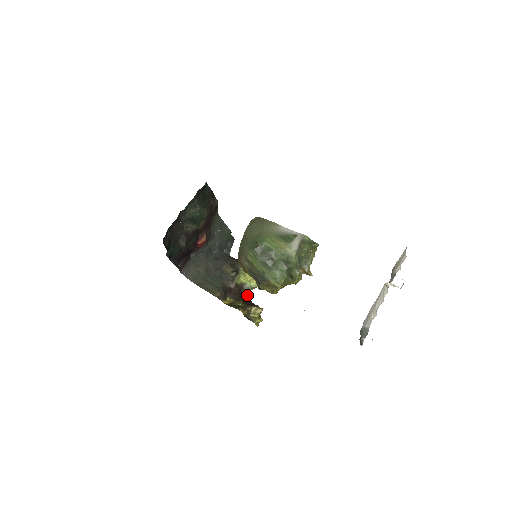
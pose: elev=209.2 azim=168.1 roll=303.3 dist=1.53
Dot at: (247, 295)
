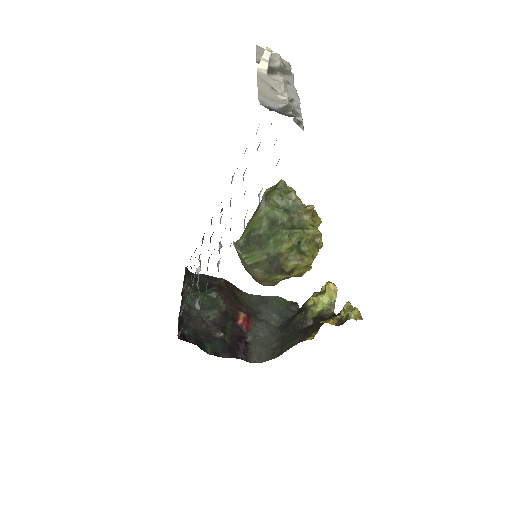
Dot at: (334, 315)
